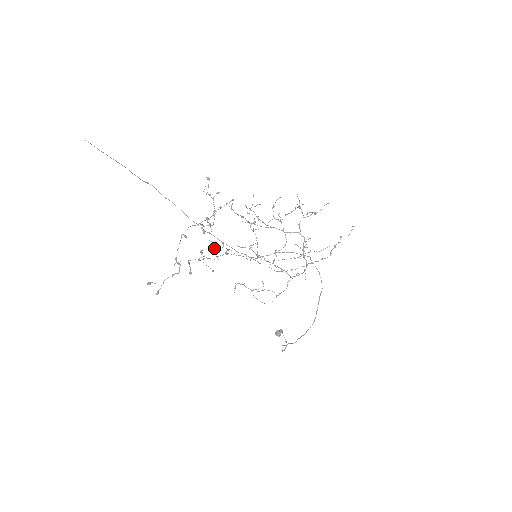
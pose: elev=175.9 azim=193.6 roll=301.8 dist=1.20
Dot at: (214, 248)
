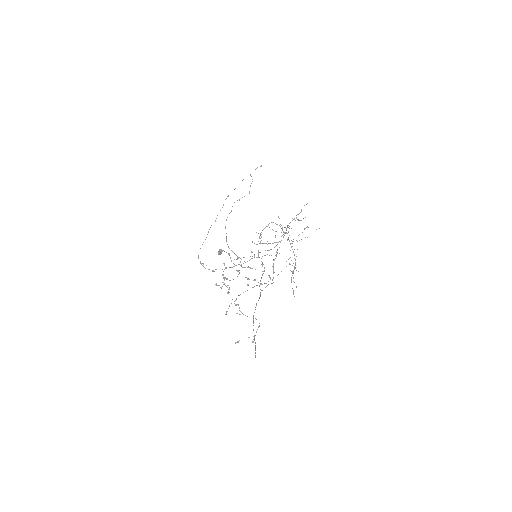
Dot at: occluded
